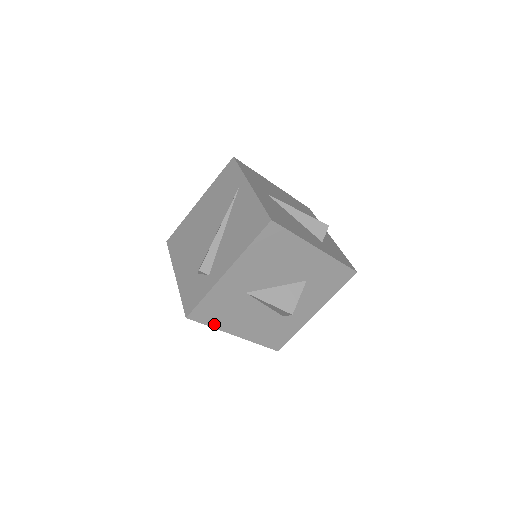
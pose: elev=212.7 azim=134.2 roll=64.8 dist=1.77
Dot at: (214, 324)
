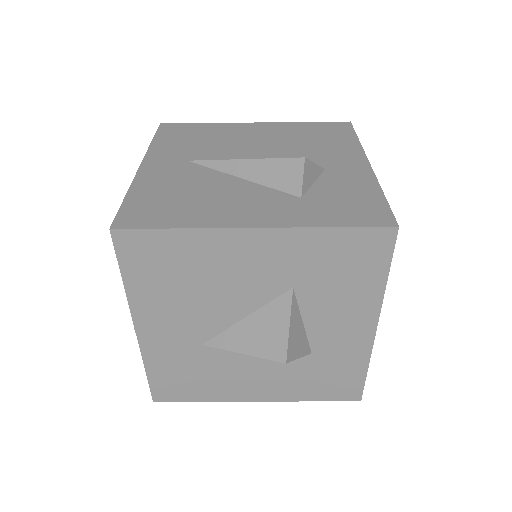
Dot at: (204, 397)
